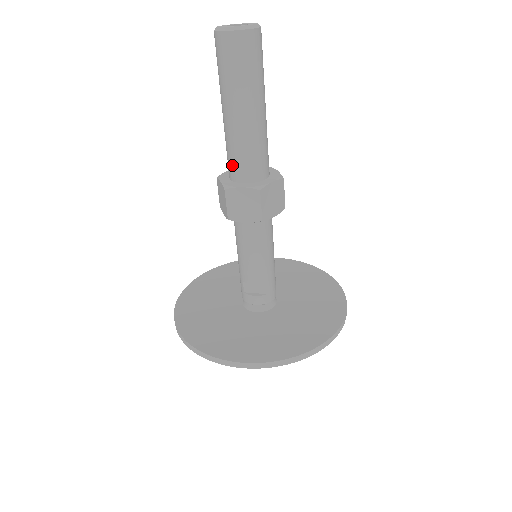
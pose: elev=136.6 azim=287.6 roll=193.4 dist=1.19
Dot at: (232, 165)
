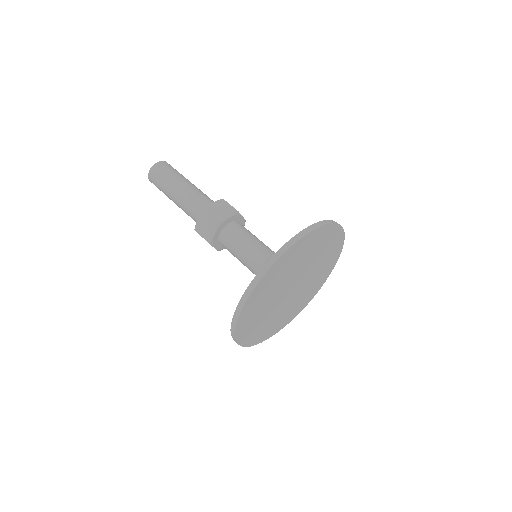
Dot at: (198, 207)
